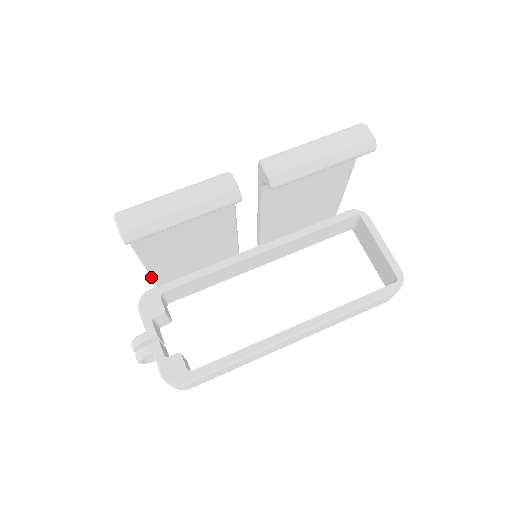
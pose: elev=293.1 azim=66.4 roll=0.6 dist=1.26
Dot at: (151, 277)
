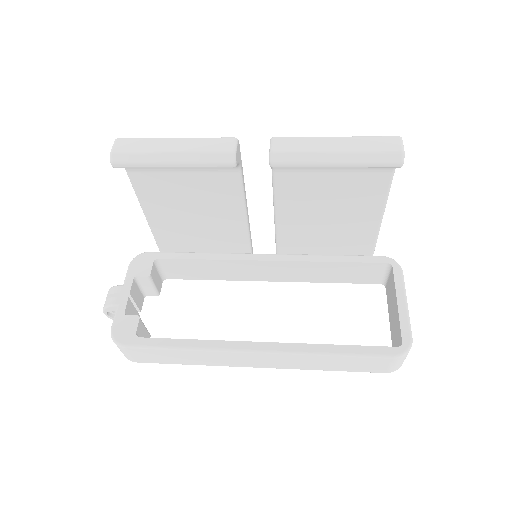
Dot at: occluded
